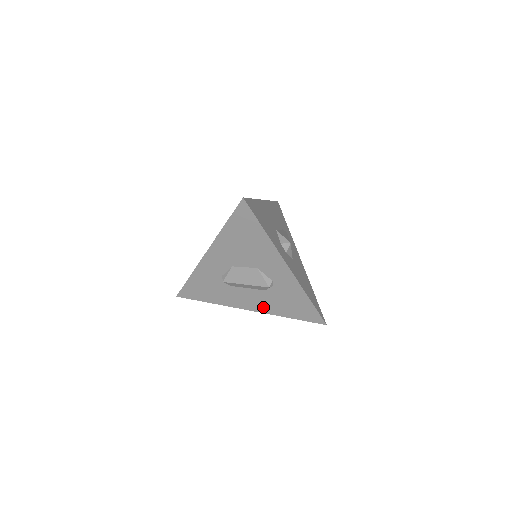
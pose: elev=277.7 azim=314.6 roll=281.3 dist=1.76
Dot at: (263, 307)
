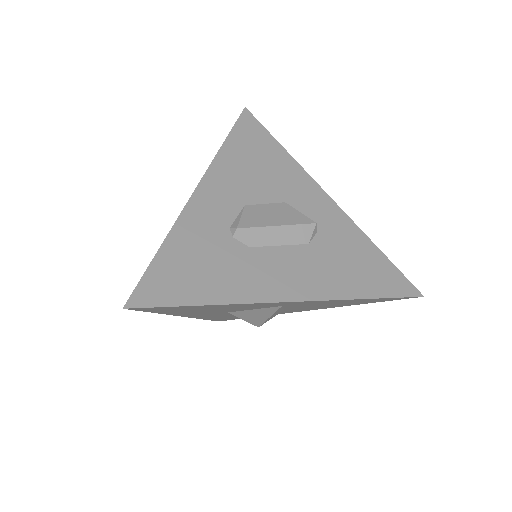
Dot at: (316, 285)
